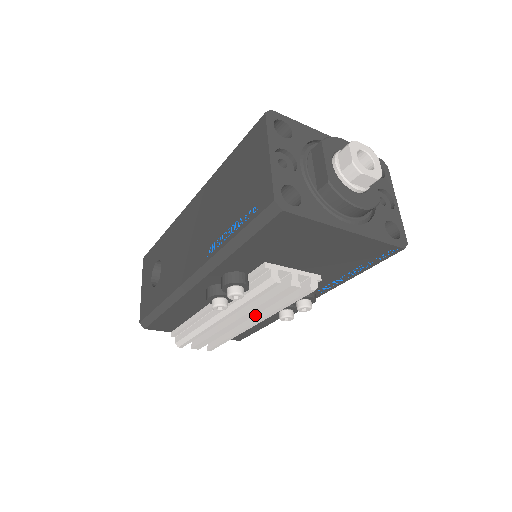
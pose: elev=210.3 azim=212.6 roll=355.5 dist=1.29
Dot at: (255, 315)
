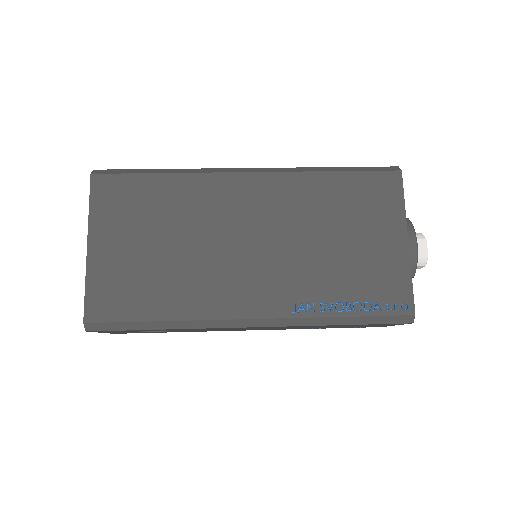
Dot at: occluded
